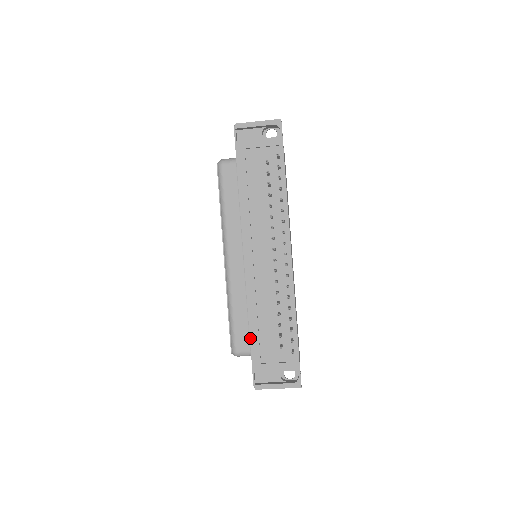
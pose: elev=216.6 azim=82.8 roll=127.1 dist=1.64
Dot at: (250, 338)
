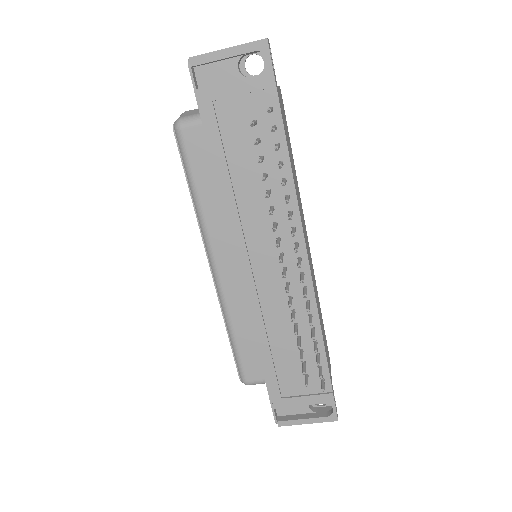
Dot at: (263, 371)
